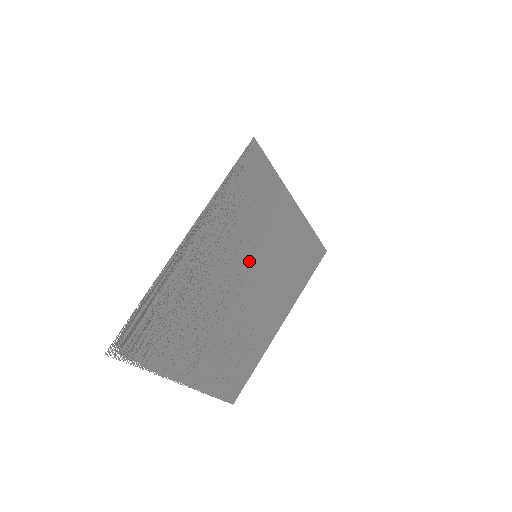
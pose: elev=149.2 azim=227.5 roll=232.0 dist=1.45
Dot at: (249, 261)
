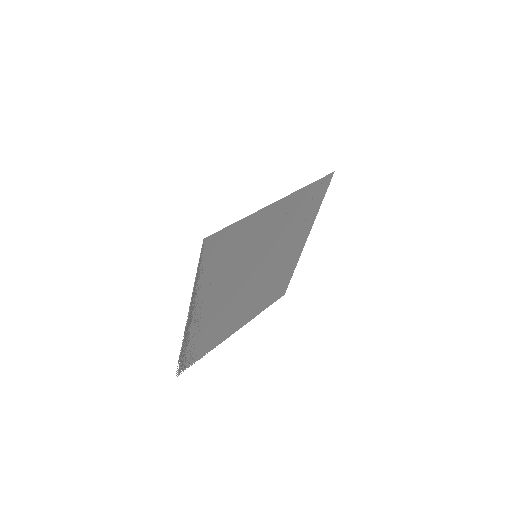
Dot at: (251, 263)
